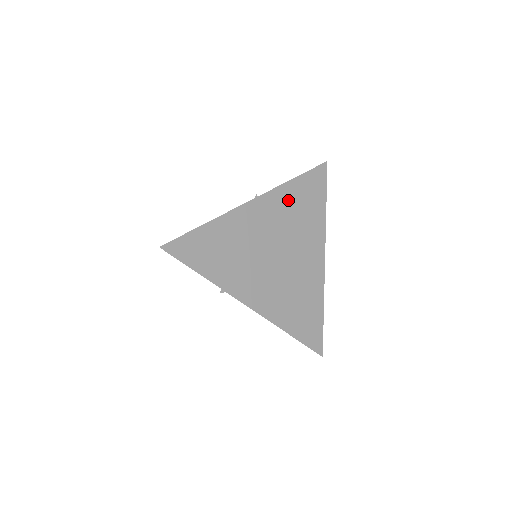
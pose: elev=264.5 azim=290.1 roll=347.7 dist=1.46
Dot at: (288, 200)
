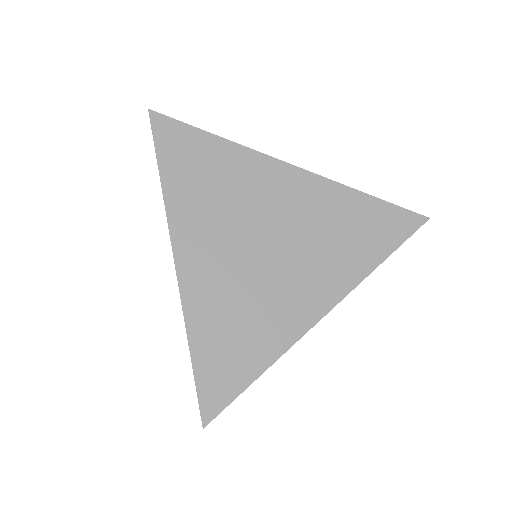
Dot at: (337, 207)
